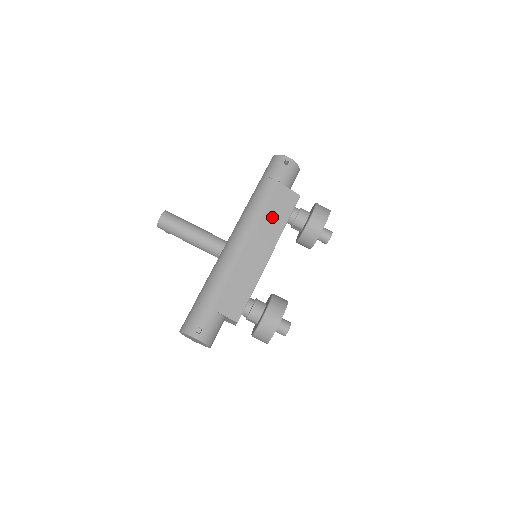
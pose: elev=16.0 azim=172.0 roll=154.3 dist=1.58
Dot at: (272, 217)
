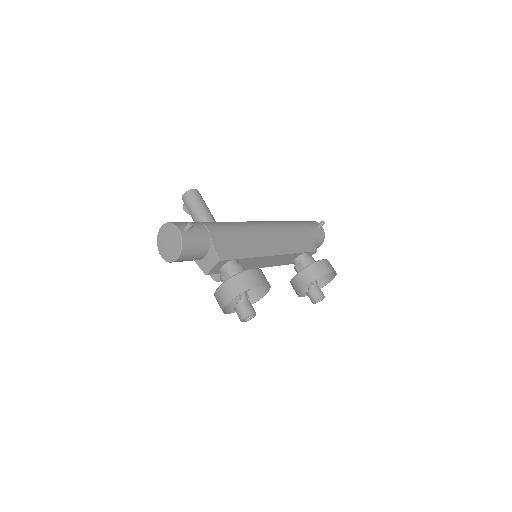
Dot at: (291, 238)
